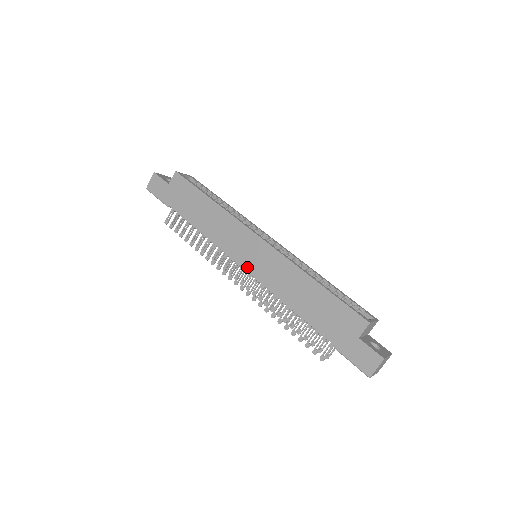
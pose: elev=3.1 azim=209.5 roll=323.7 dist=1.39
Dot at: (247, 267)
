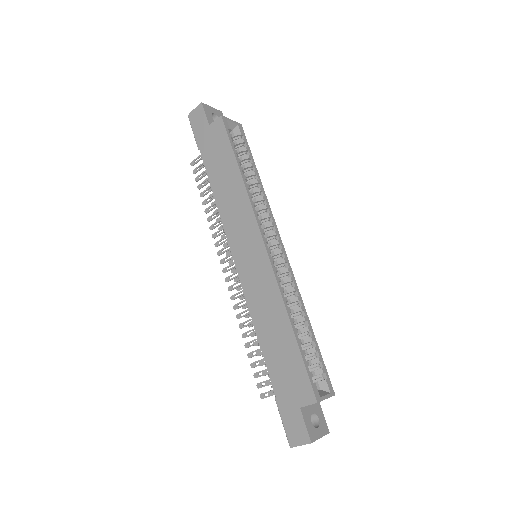
Dot at: (239, 266)
